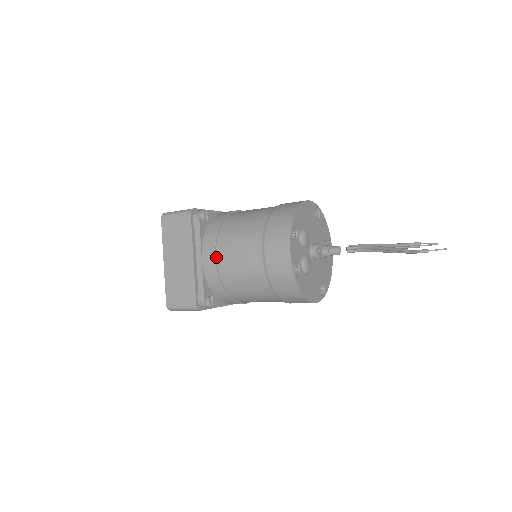
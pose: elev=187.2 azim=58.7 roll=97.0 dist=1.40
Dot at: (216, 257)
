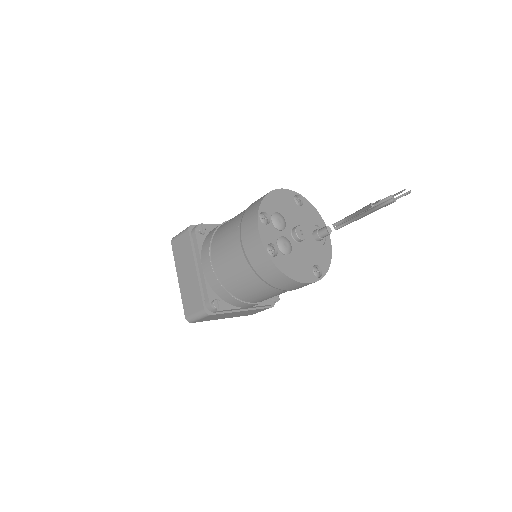
Dot at: (211, 261)
